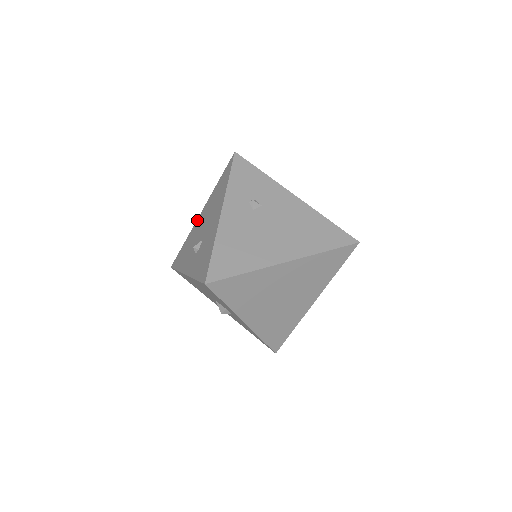
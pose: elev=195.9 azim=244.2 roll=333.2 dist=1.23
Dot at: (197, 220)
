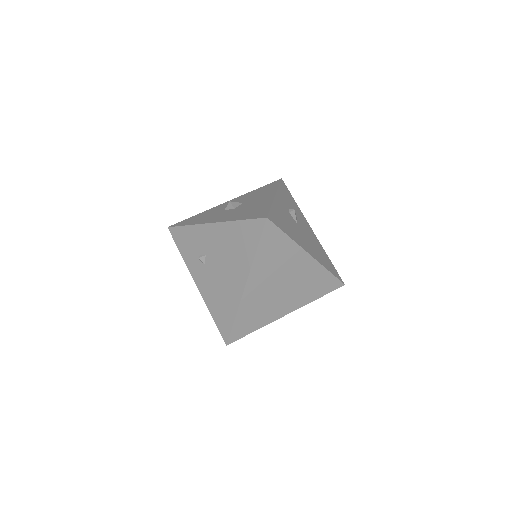
Dot at: occluded
